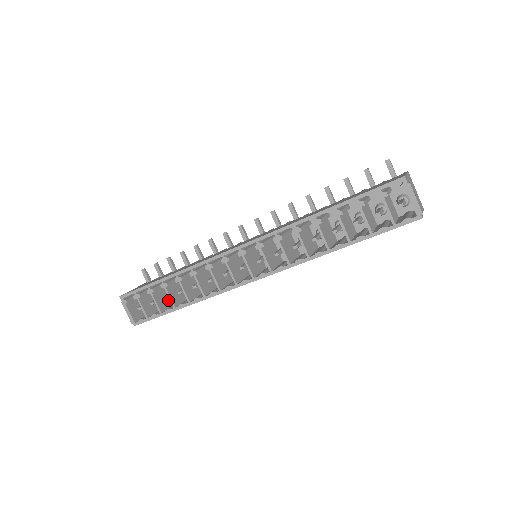
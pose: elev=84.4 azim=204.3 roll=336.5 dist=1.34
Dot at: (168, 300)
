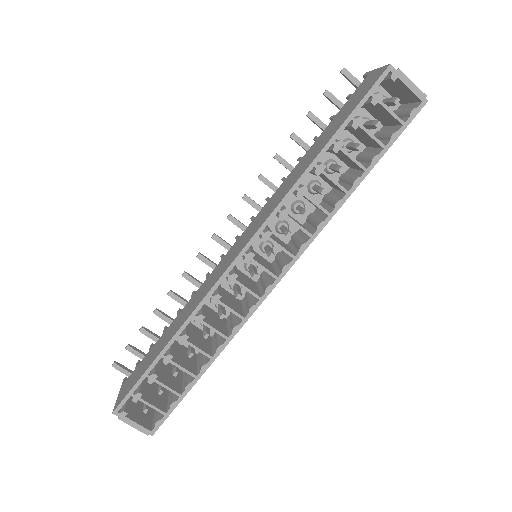
Dot at: (174, 376)
